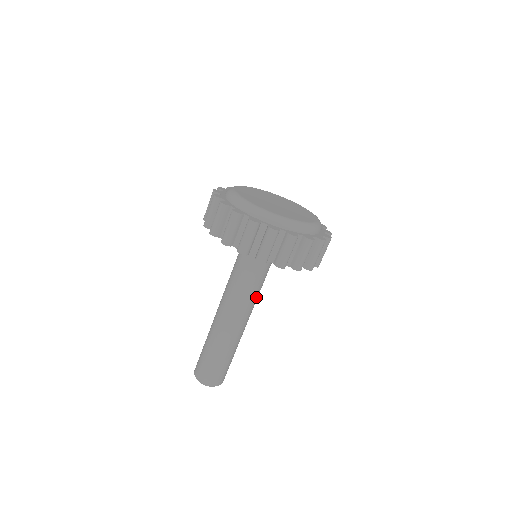
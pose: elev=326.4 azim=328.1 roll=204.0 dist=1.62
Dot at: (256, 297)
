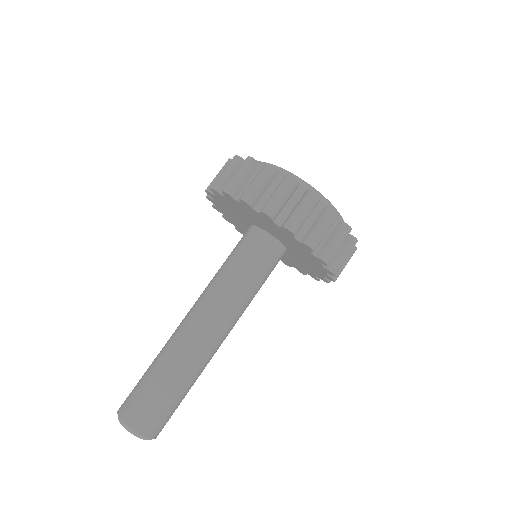
Dot at: (242, 307)
